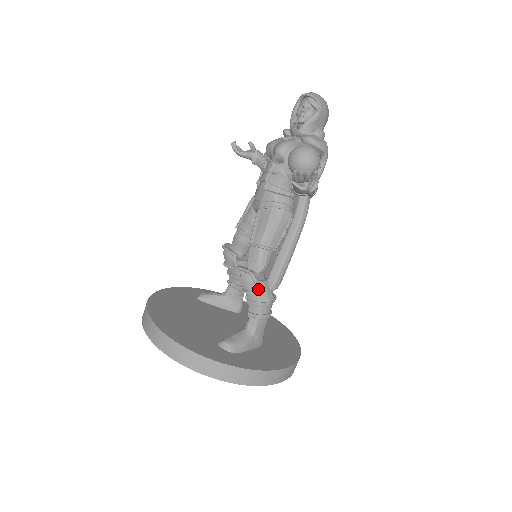
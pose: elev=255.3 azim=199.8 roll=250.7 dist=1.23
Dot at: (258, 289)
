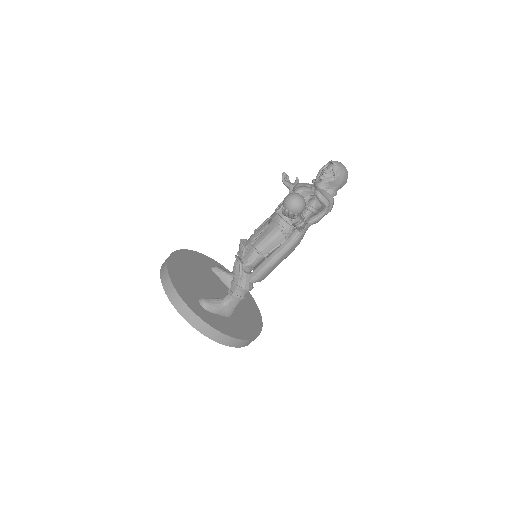
Dot at: (240, 276)
